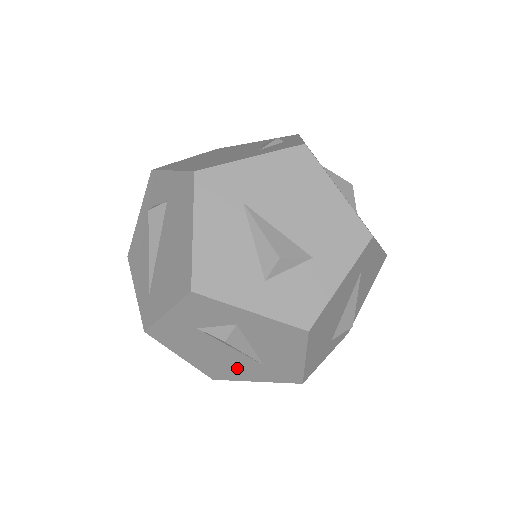
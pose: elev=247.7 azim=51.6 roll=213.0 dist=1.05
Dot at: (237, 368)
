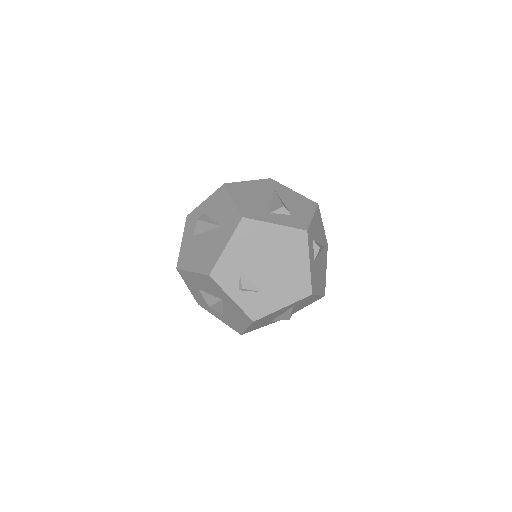
Dot at: (214, 246)
